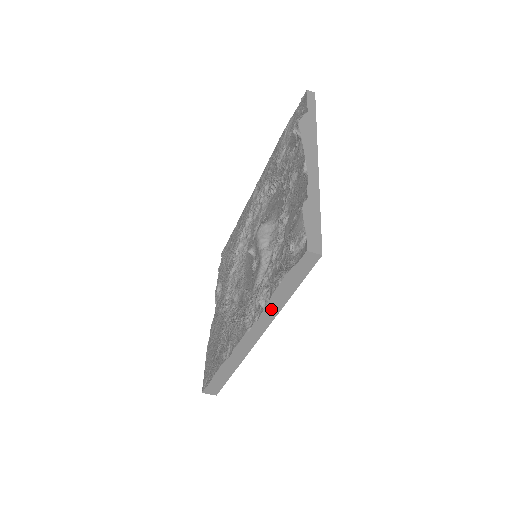
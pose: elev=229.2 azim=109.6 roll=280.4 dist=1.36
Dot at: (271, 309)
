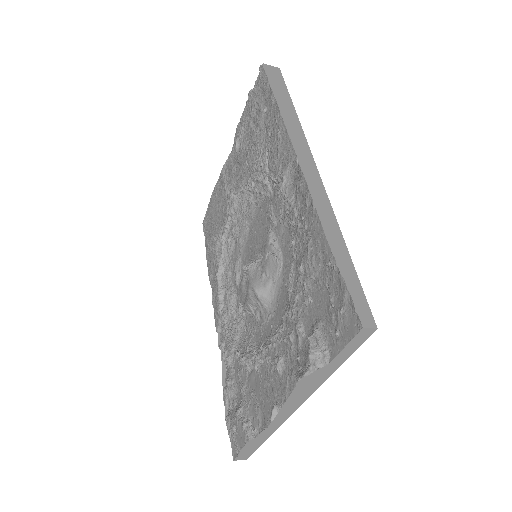
Dot at: occluded
